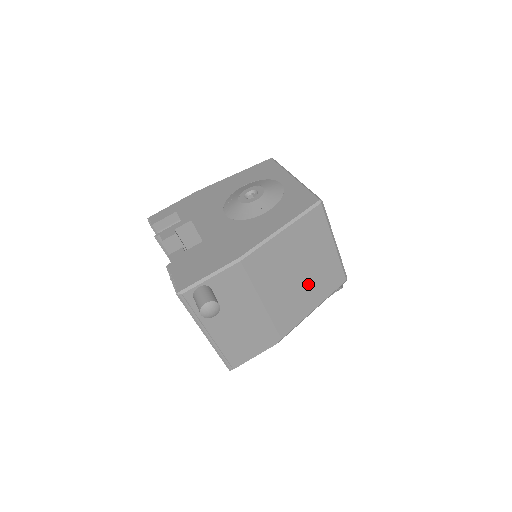
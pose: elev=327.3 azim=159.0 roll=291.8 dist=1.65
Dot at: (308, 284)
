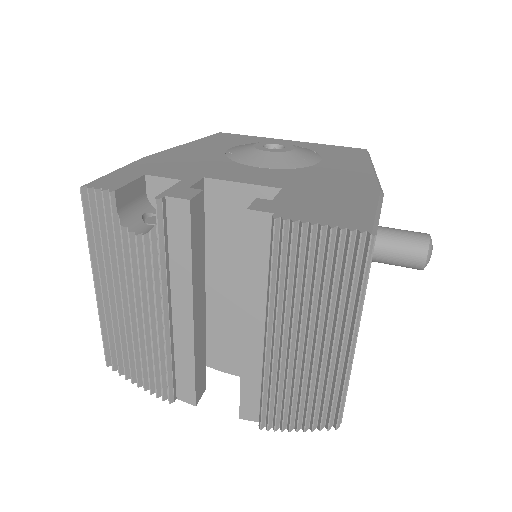
Dot at: occluded
